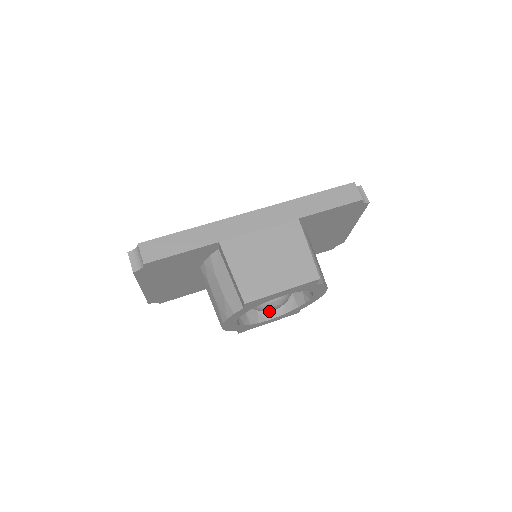
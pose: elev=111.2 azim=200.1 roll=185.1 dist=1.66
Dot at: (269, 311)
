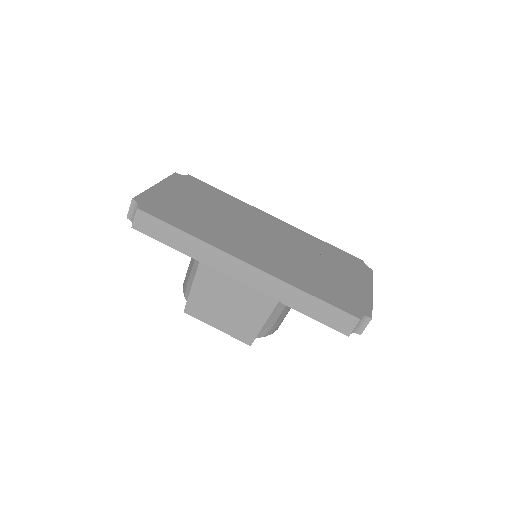
Dot at: occluded
